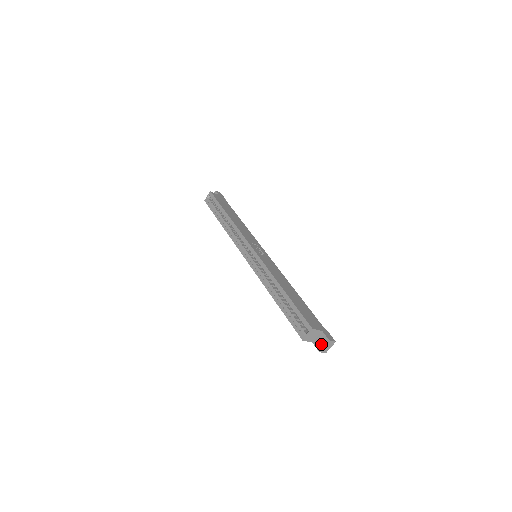
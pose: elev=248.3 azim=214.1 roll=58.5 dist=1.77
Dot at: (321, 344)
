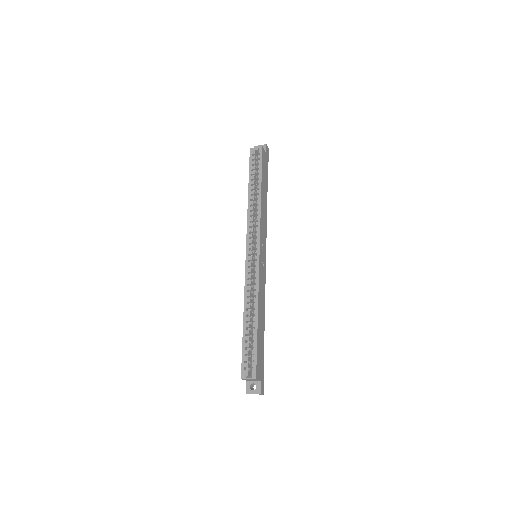
Dot at: (252, 387)
